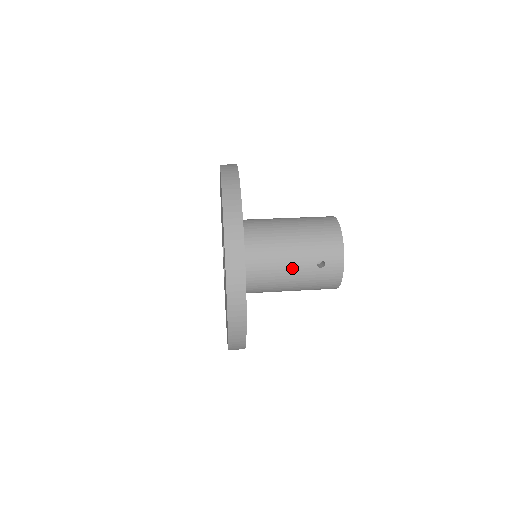
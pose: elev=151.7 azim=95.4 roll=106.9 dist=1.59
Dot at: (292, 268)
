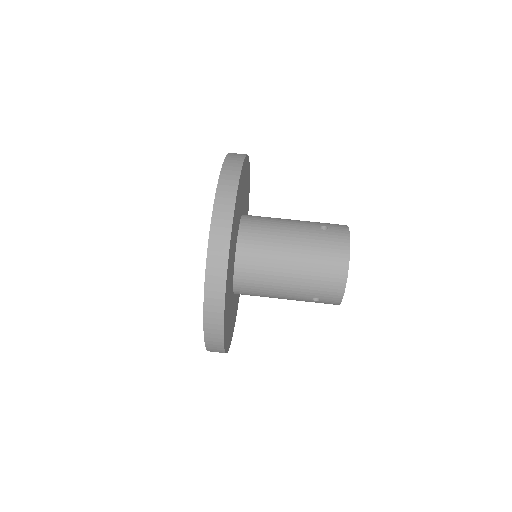
Dot at: (285, 297)
